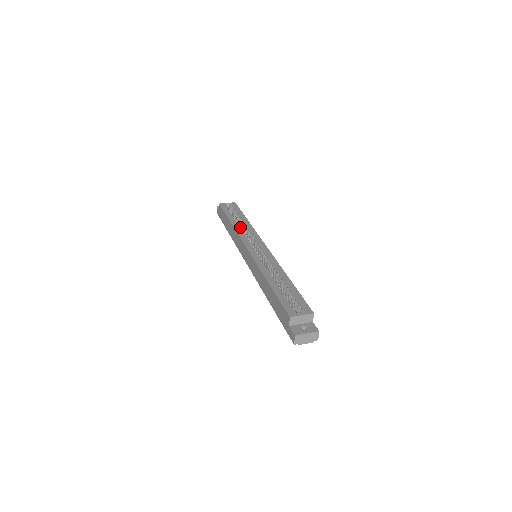
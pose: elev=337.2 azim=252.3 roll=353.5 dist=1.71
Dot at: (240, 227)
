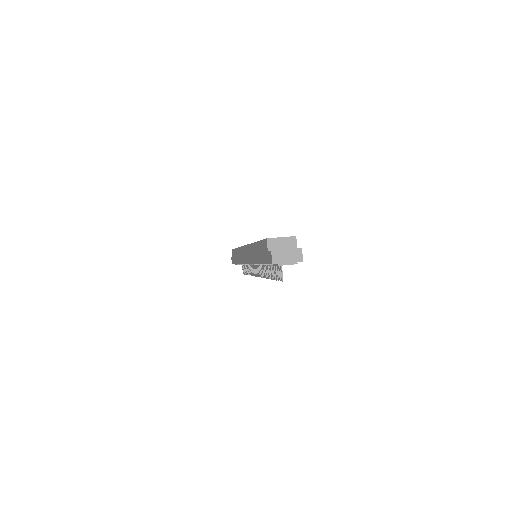
Dot at: occluded
